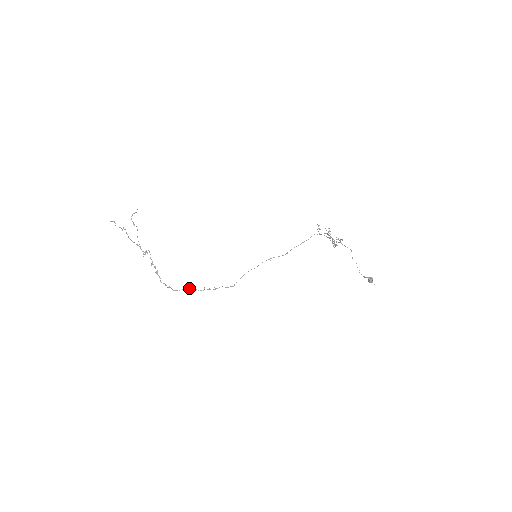
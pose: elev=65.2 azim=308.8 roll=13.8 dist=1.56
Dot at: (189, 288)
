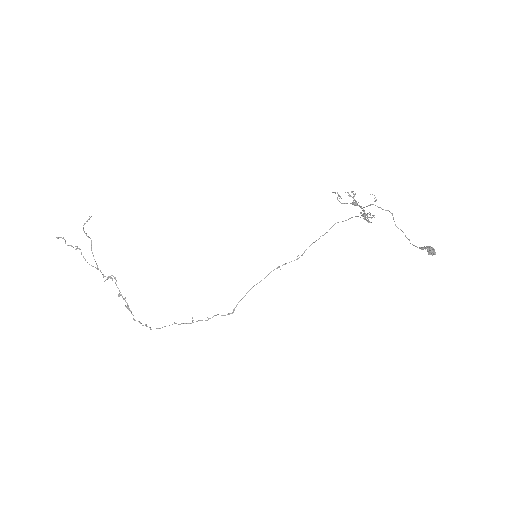
Dot at: occluded
